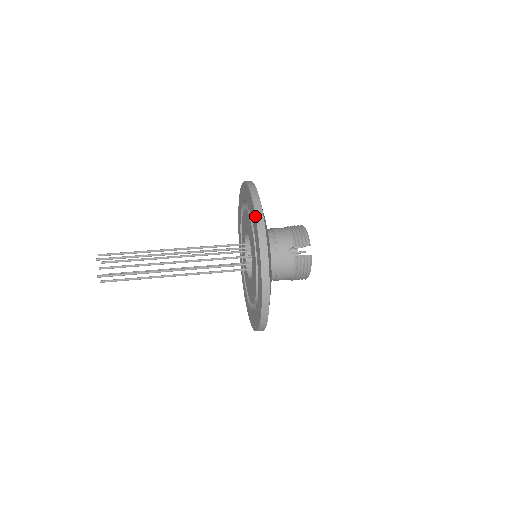
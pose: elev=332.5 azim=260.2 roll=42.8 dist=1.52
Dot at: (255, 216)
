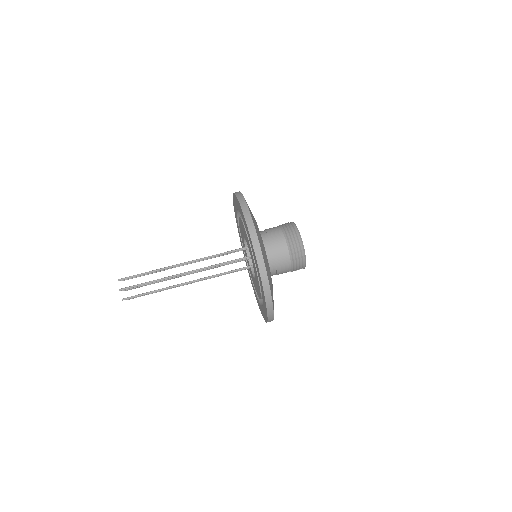
Dot at: (267, 318)
